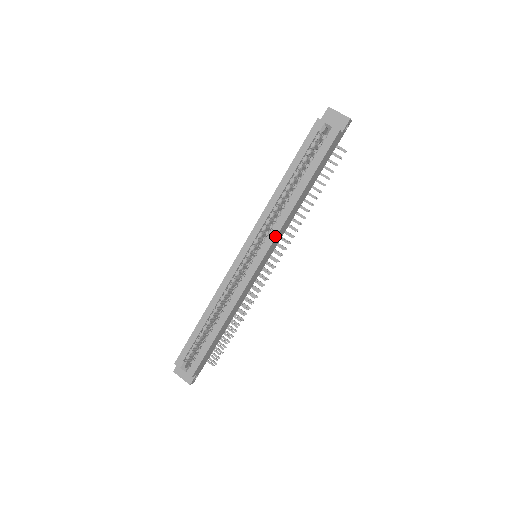
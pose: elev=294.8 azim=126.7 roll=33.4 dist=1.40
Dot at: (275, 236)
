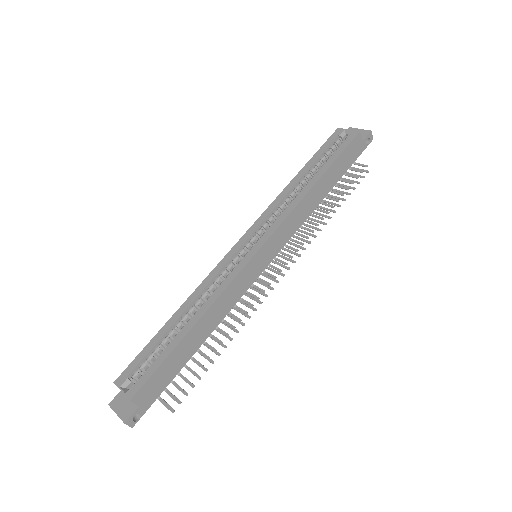
Dot at: (281, 222)
